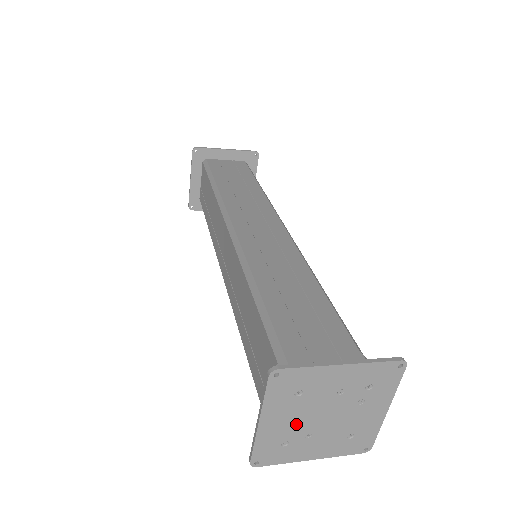
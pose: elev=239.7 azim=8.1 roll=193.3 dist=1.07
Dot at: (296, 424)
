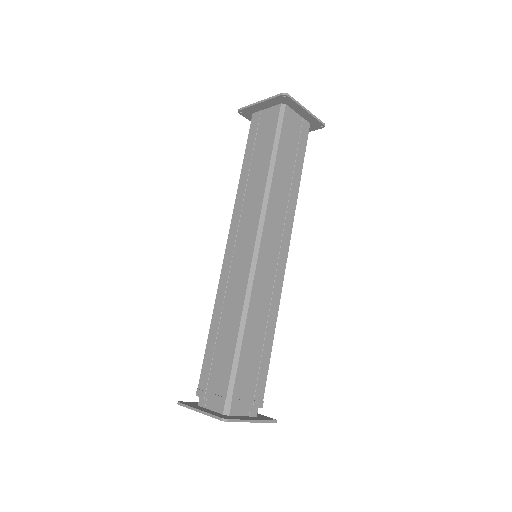
Dot at: occluded
